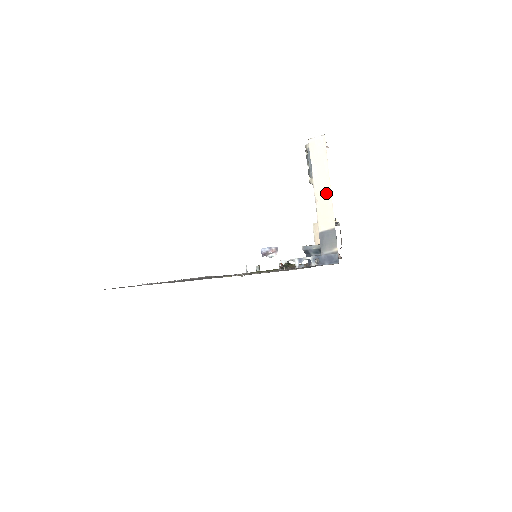
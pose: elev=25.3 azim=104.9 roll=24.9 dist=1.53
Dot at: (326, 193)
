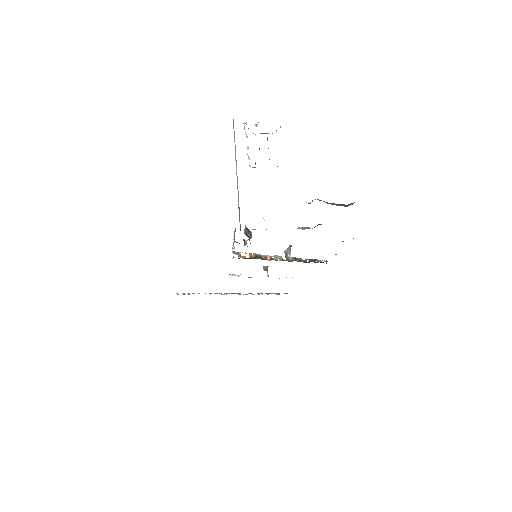
Dot at: occluded
